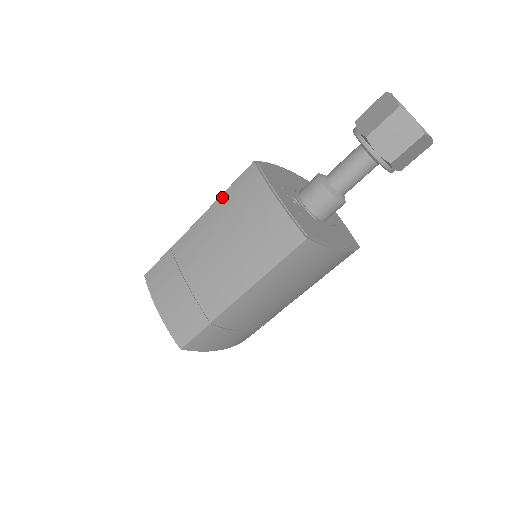
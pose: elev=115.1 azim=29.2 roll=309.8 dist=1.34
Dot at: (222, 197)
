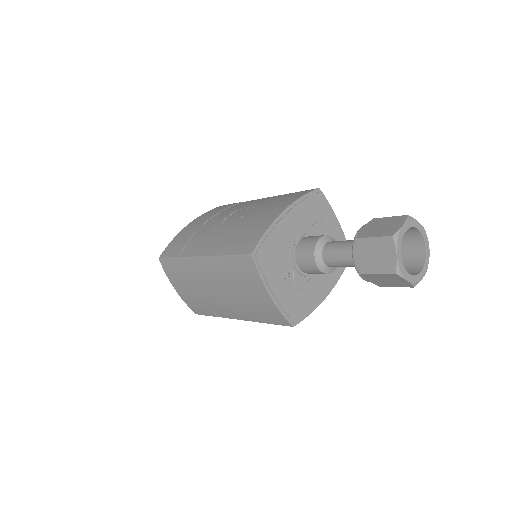
Dot at: (222, 259)
